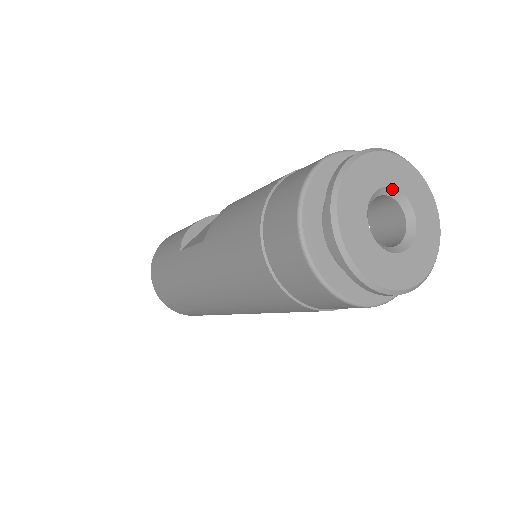
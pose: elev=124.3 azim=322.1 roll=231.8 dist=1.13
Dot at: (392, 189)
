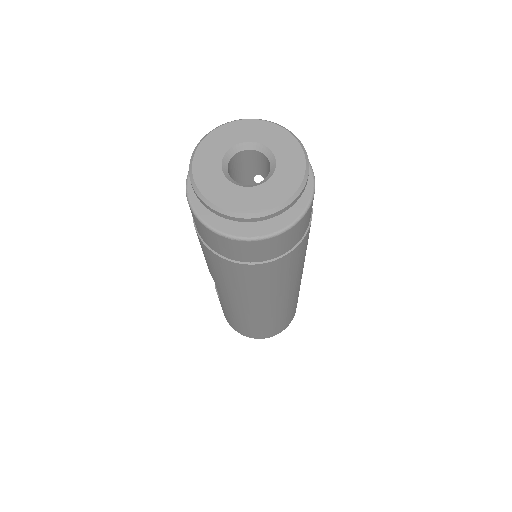
Dot at: (233, 148)
